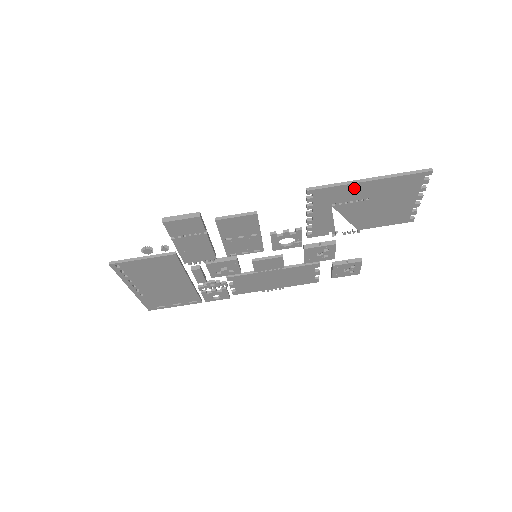
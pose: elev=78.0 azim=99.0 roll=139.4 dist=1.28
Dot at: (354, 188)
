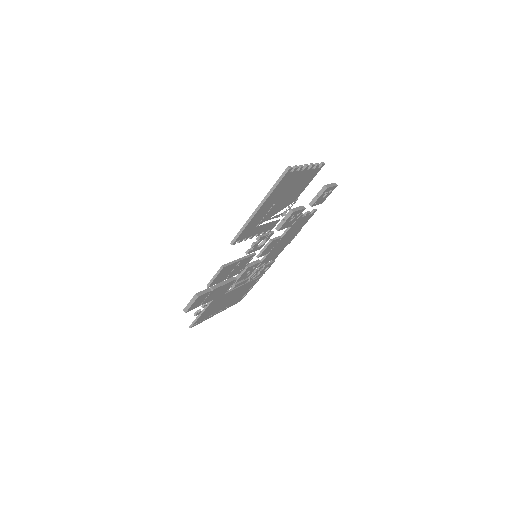
Dot at: (256, 217)
